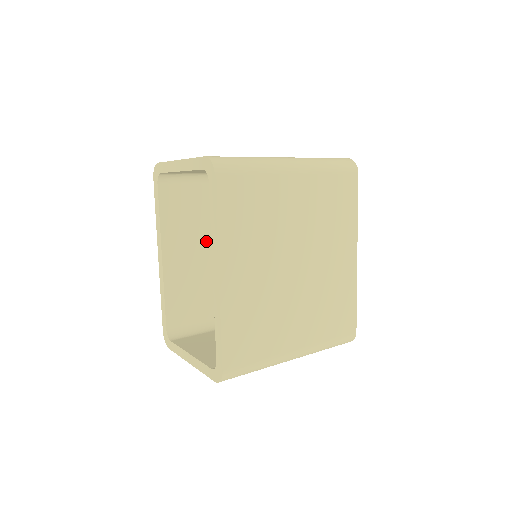
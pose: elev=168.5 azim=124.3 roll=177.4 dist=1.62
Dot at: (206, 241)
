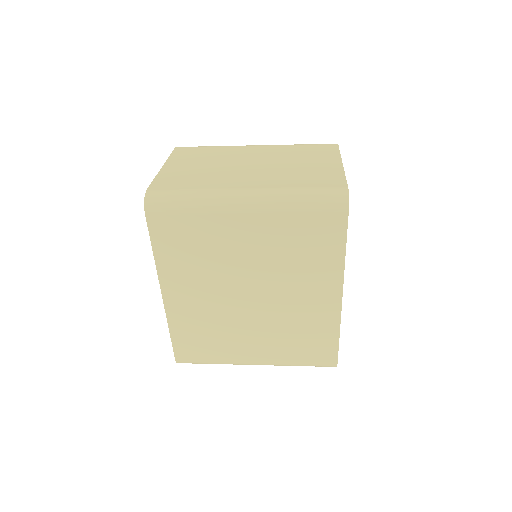
Dot at: occluded
